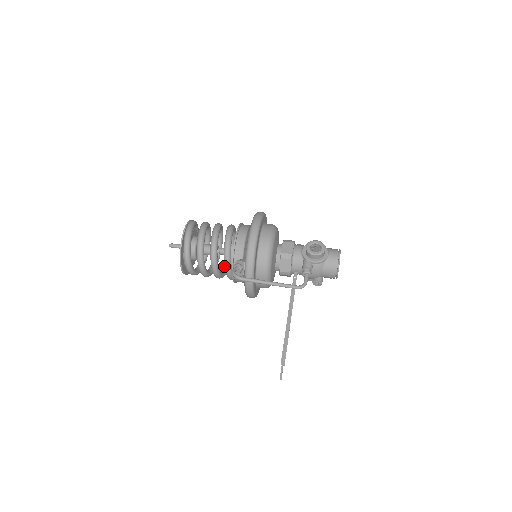
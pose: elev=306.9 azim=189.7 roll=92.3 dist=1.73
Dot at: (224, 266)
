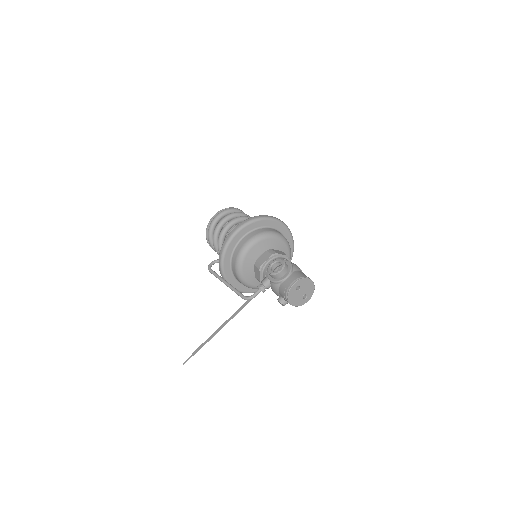
Dot at: occluded
